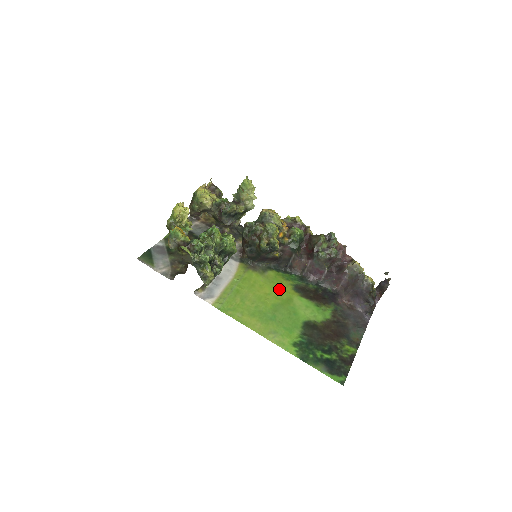
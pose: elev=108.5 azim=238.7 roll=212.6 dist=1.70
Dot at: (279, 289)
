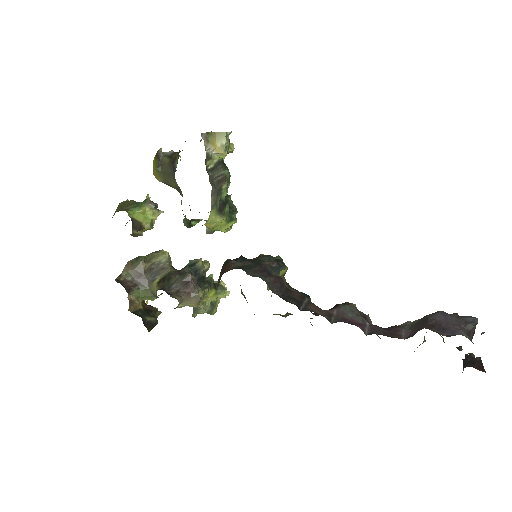
Dot at: occluded
